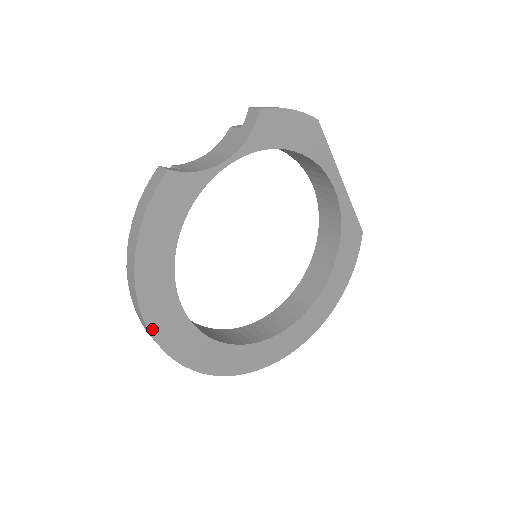
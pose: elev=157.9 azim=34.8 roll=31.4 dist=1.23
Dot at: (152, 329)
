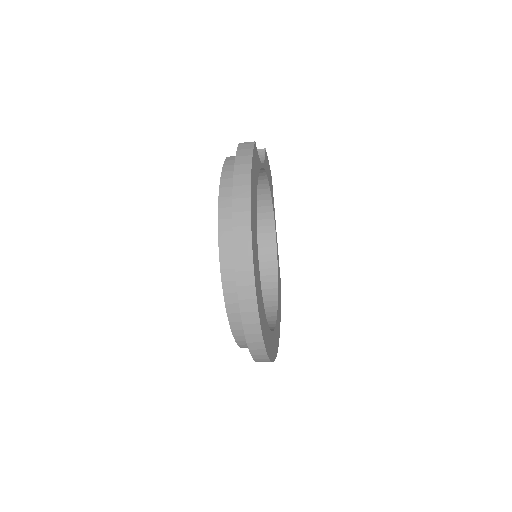
Dot at: (253, 255)
